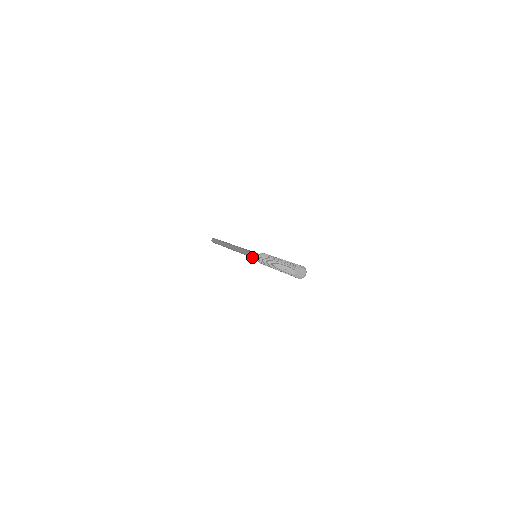
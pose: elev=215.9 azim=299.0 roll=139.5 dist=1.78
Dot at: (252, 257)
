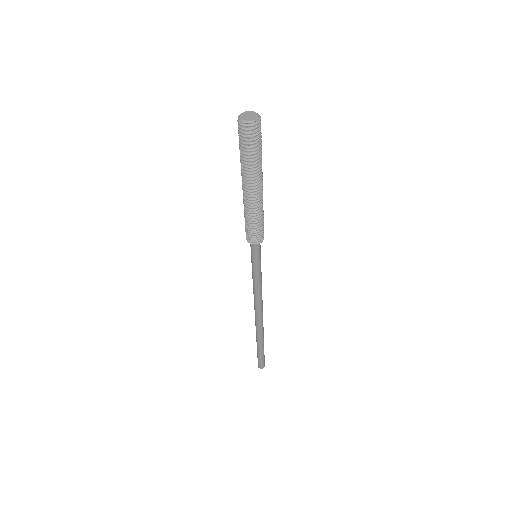
Dot at: (253, 263)
